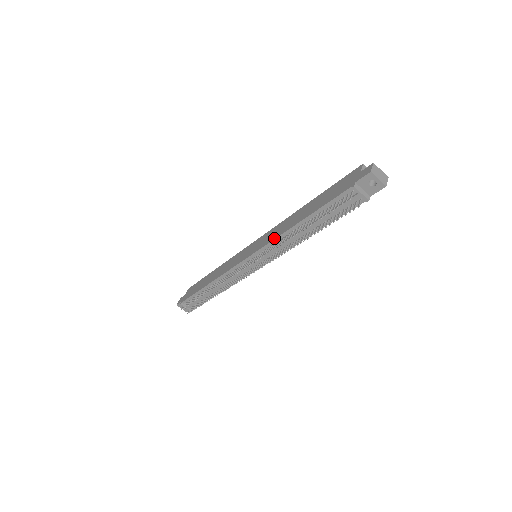
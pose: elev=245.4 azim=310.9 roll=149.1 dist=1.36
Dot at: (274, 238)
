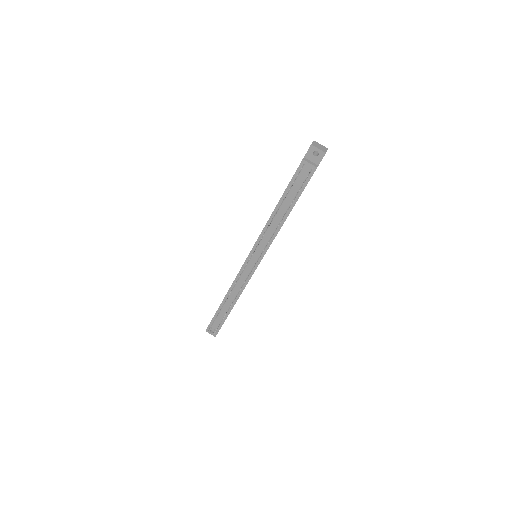
Dot at: occluded
